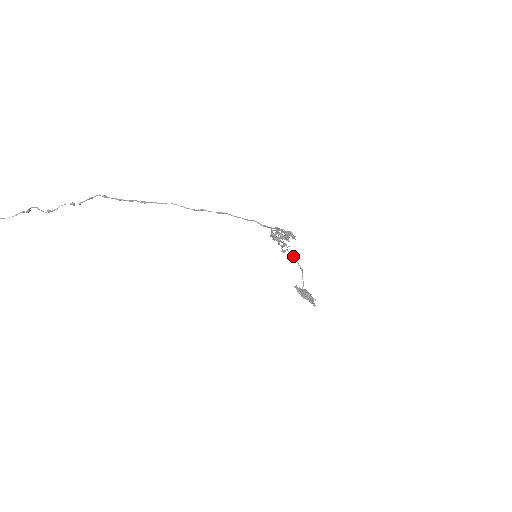
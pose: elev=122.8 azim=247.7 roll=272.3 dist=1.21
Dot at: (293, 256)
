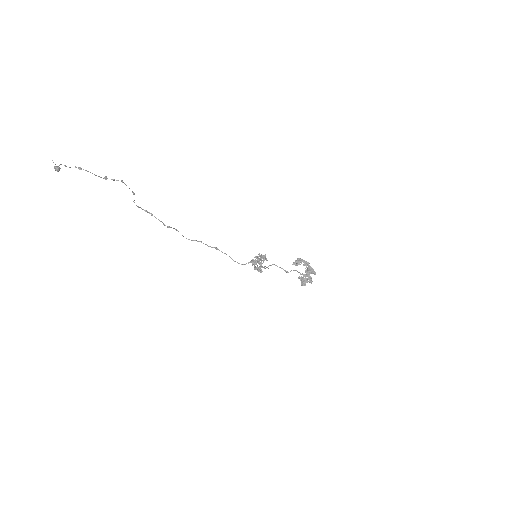
Dot at: (275, 265)
